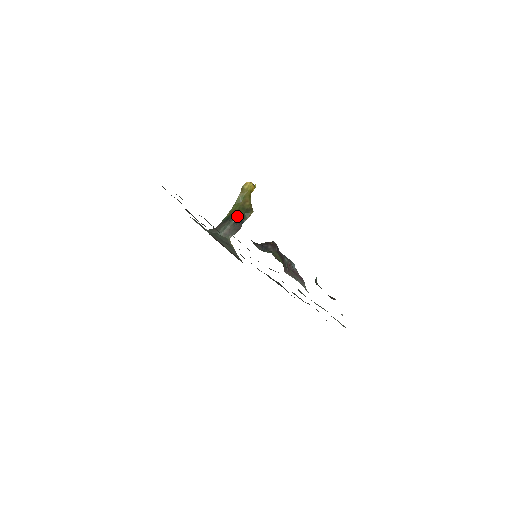
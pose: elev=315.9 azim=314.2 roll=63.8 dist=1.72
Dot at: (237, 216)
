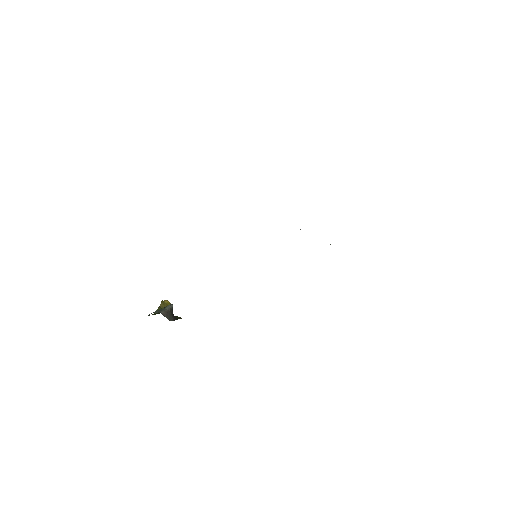
Dot at: occluded
